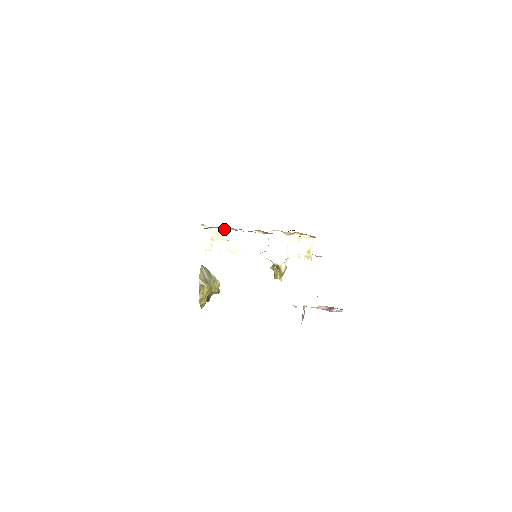
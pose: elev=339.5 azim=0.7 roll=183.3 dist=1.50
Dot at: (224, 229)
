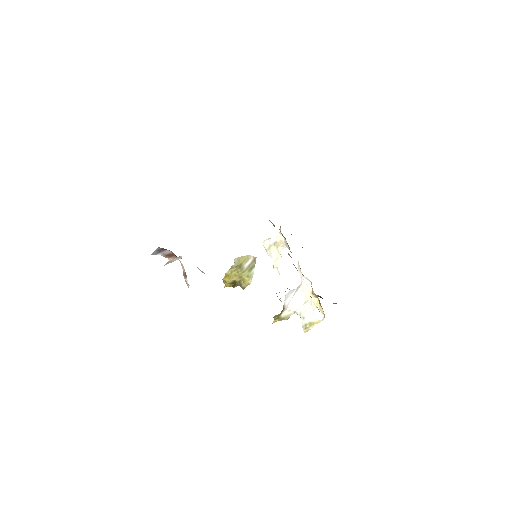
Dot at: occluded
